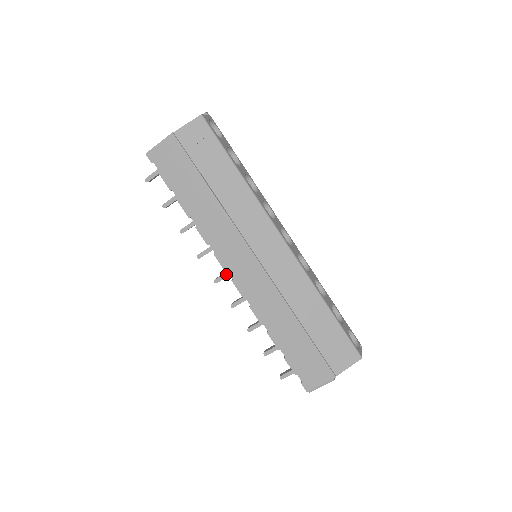
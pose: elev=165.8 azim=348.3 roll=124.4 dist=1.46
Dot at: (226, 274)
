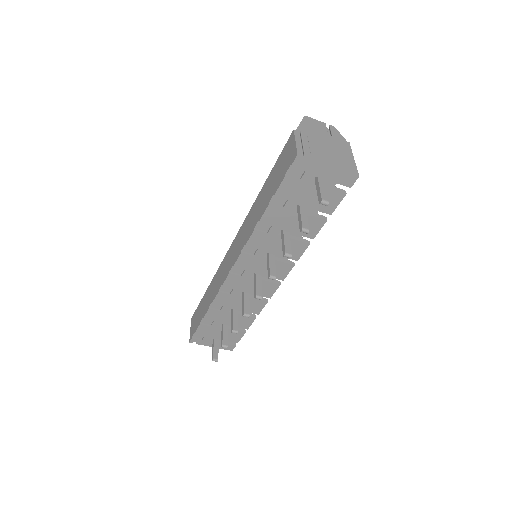
Dot at: (255, 285)
